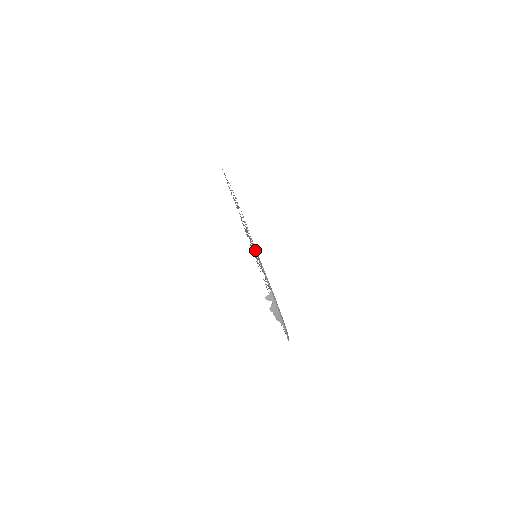
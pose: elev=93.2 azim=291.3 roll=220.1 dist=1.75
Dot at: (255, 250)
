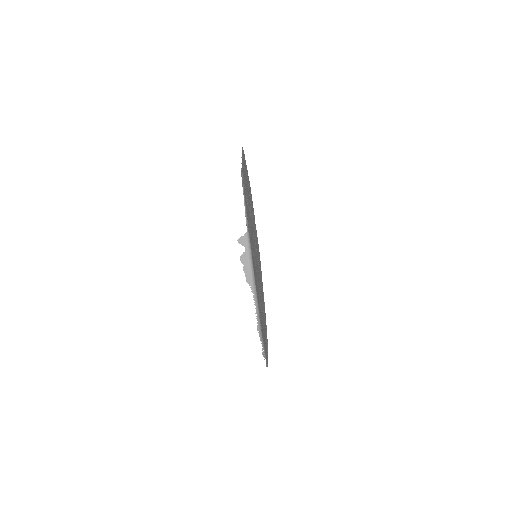
Dot at: occluded
